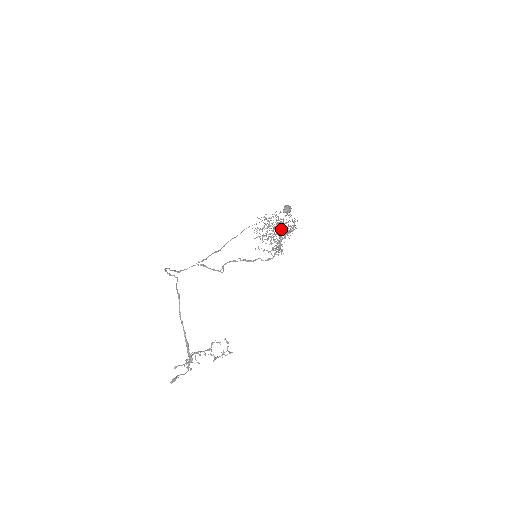
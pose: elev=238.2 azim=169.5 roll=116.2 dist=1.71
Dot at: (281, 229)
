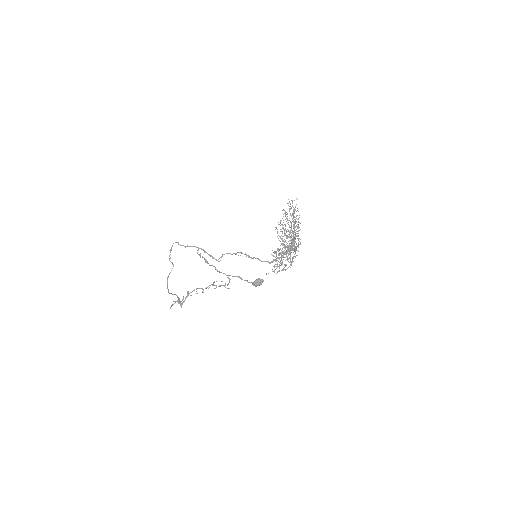
Dot at: occluded
